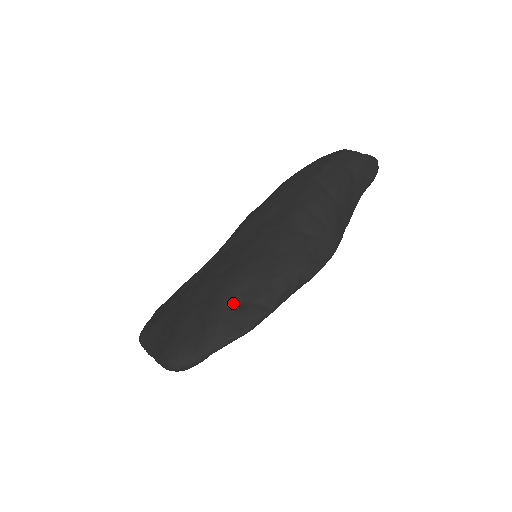
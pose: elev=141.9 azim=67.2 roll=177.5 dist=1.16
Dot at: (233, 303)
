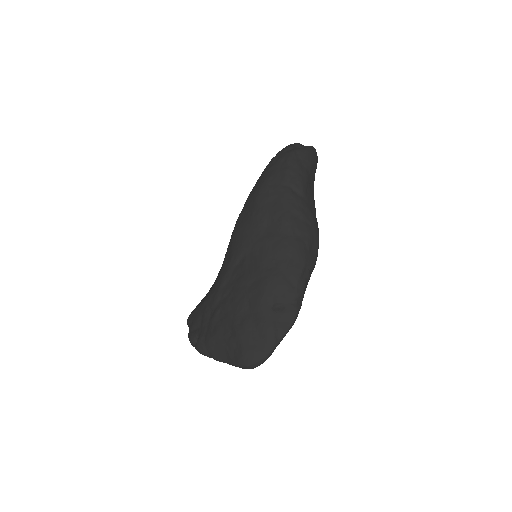
Dot at: (275, 308)
